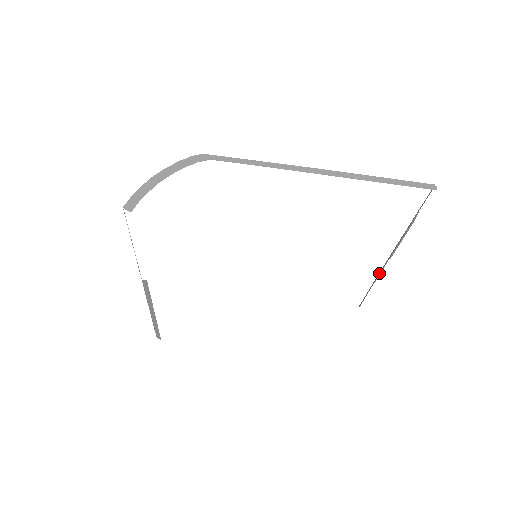
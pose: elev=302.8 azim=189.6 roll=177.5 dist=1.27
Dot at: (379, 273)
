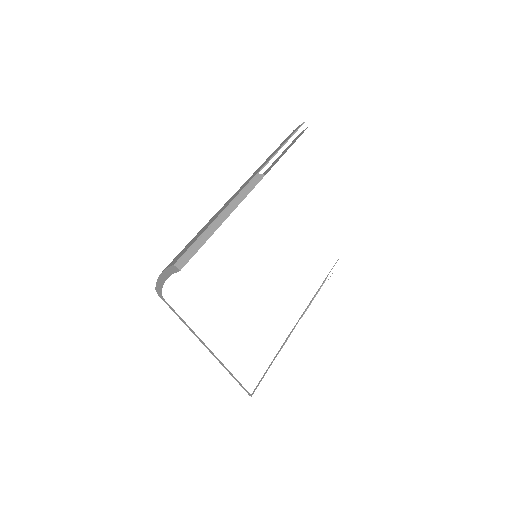
Dot at: (287, 338)
